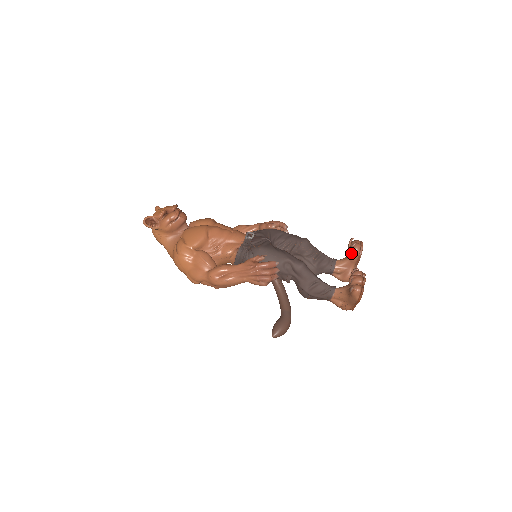
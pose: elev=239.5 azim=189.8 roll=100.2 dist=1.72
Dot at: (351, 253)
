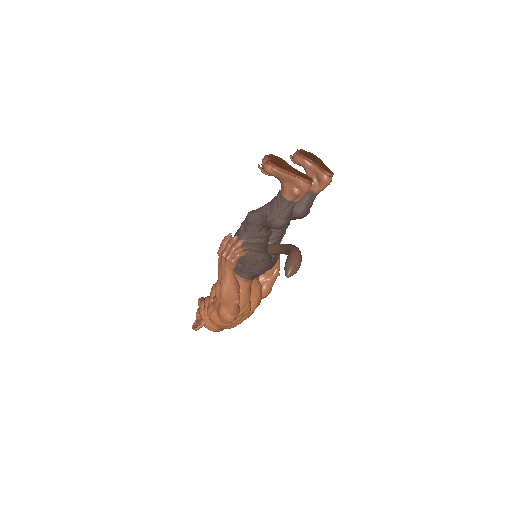
Dot at: occluded
